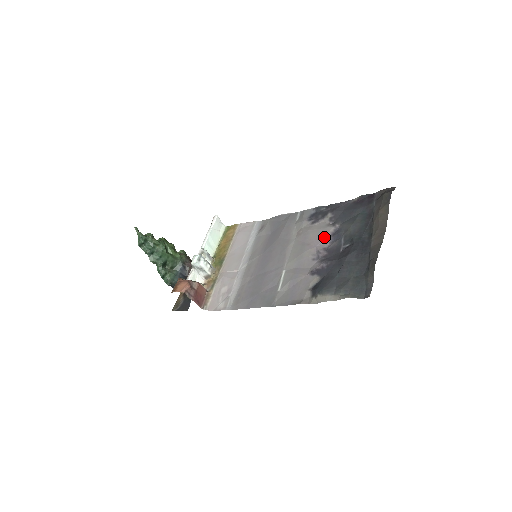
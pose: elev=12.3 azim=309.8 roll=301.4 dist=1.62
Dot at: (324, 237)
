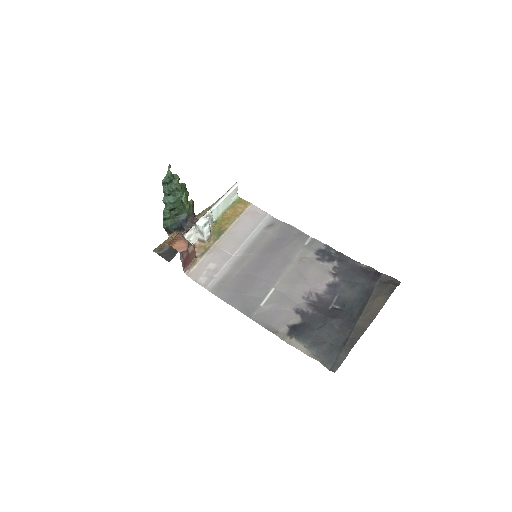
Dot at: (322, 282)
